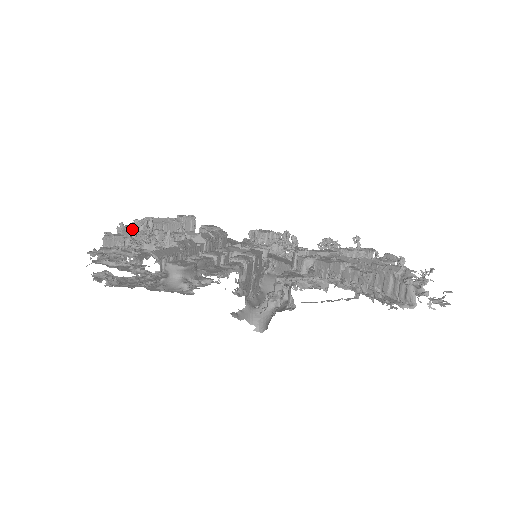
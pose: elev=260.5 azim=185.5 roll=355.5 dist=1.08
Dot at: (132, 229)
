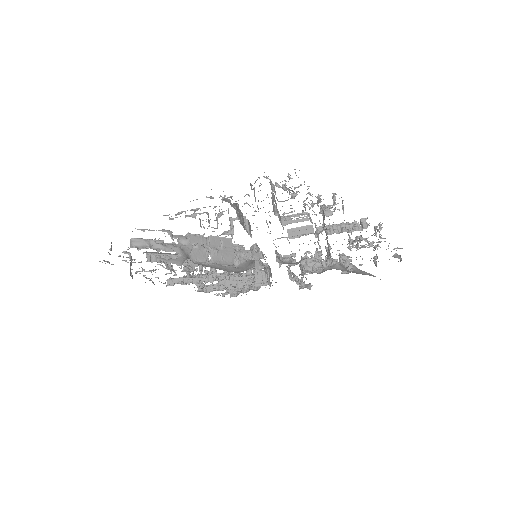
Dot at: (212, 286)
